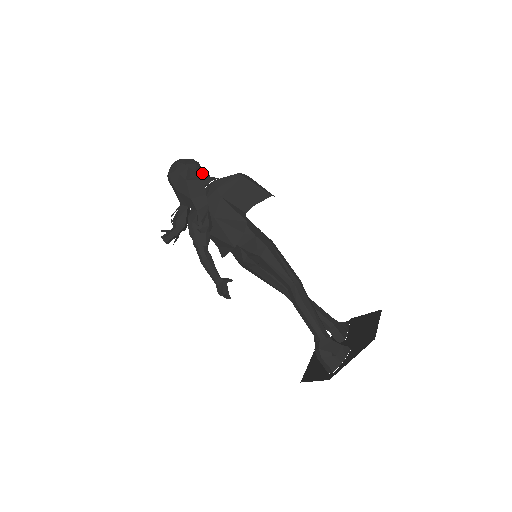
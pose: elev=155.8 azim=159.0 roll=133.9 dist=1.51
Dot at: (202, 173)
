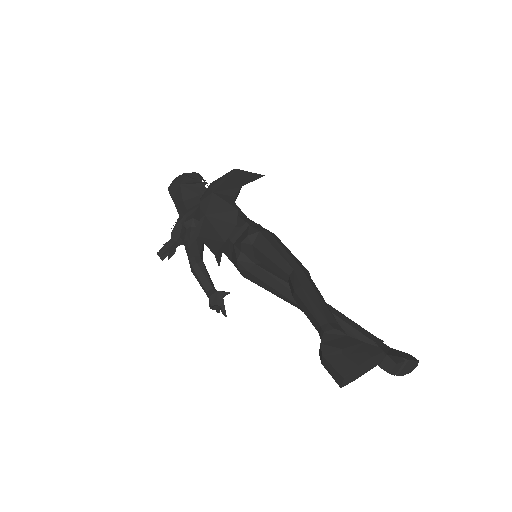
Dot at: (200, 179)
